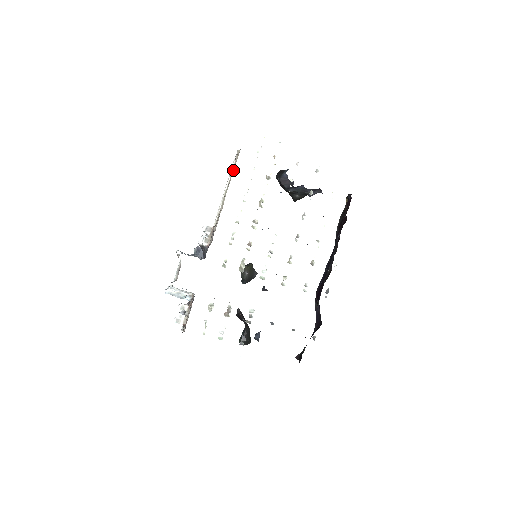
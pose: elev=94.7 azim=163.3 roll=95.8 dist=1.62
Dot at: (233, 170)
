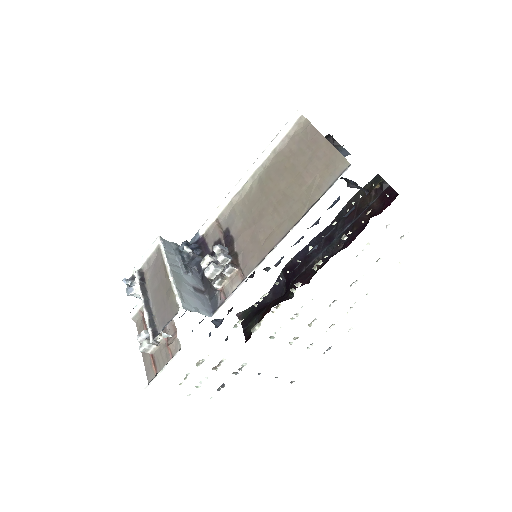
Dot at: (281, 146)
